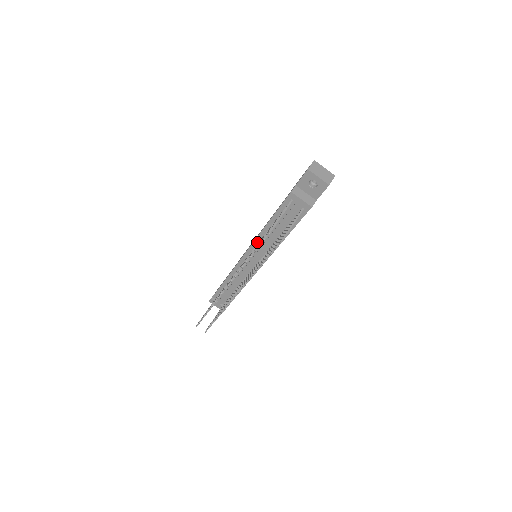
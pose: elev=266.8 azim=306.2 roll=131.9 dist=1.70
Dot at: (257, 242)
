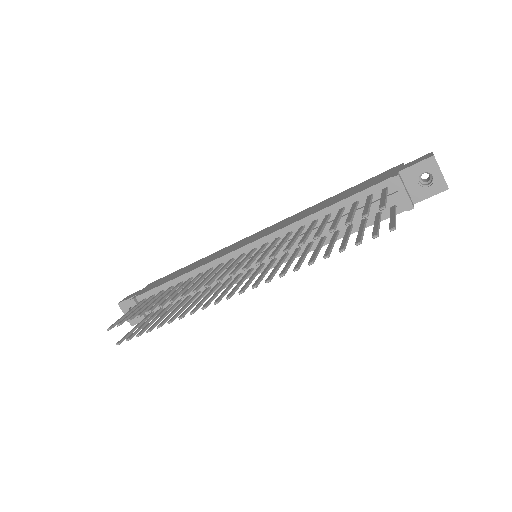
Dot at: (281, 233)
